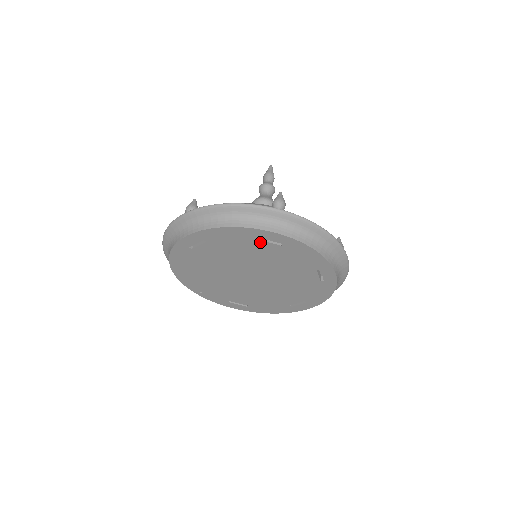
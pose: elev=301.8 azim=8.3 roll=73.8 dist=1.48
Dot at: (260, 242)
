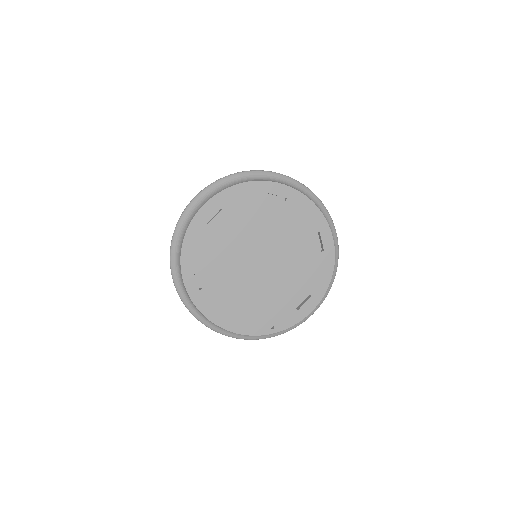
Dot at: (211, 224)
